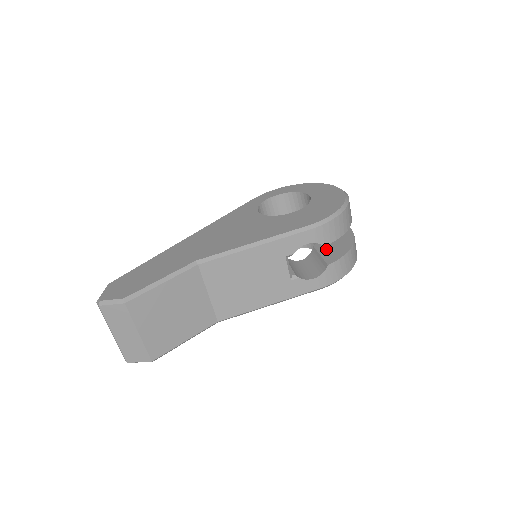
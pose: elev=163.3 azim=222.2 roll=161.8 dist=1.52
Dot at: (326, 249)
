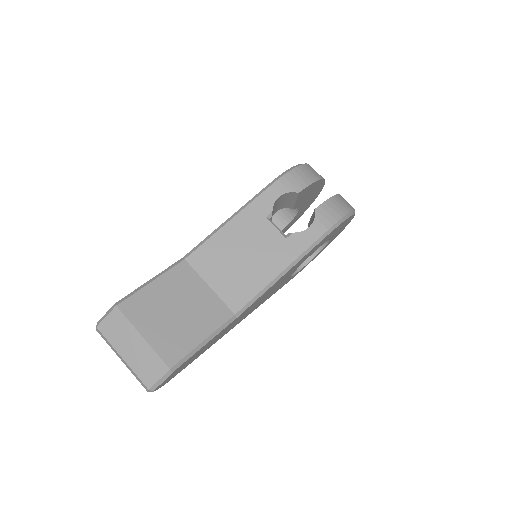
Dot at: occluded
